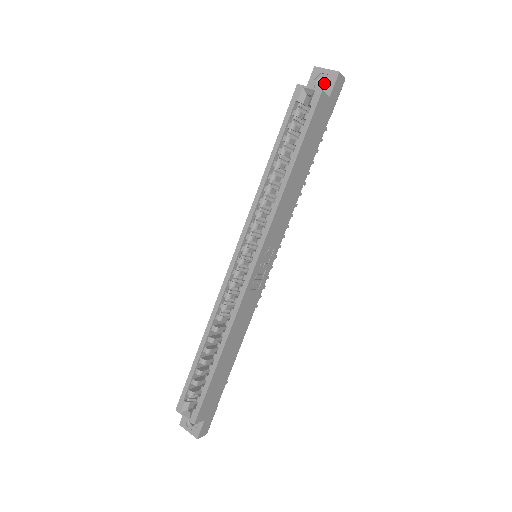
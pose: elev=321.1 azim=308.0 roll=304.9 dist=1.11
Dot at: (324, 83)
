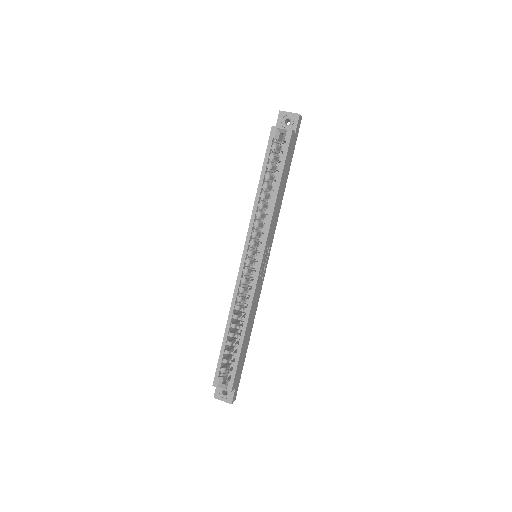
Dot at: (287, 121)
